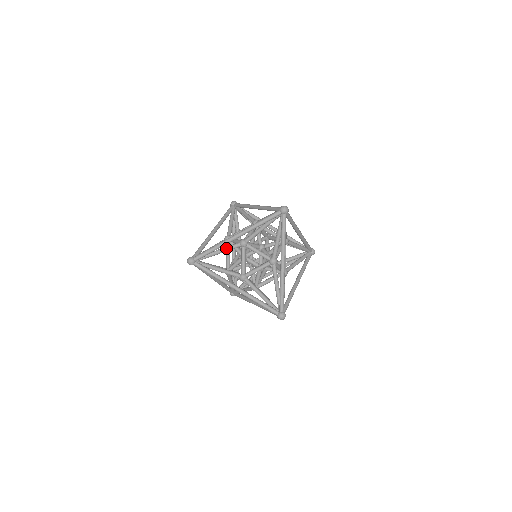
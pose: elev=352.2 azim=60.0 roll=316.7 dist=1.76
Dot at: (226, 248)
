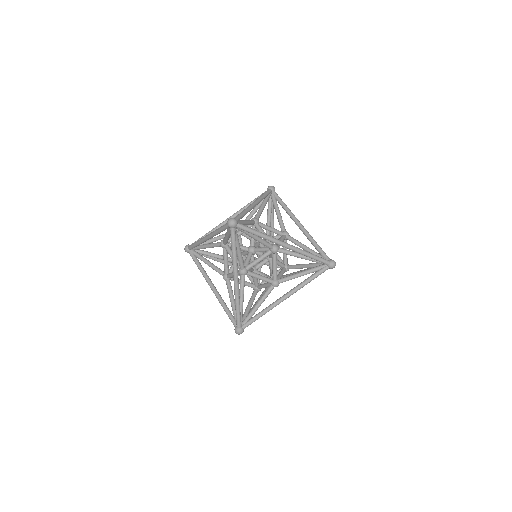
Dot at: (263, 240)
